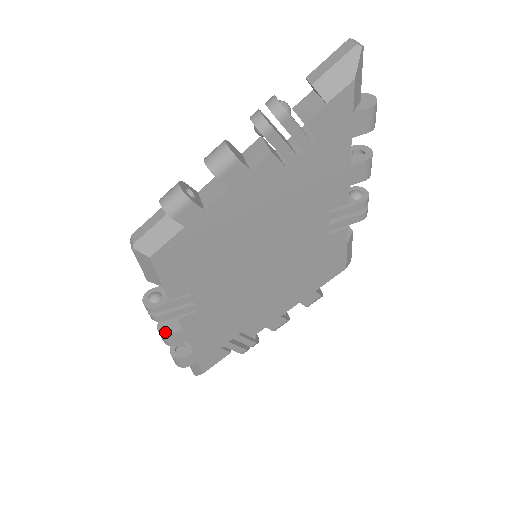
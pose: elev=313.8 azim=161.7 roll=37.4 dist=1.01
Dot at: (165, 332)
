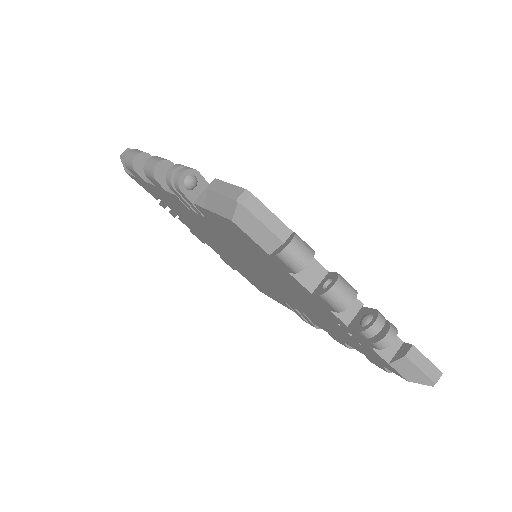
Dot at: (157, 174)
